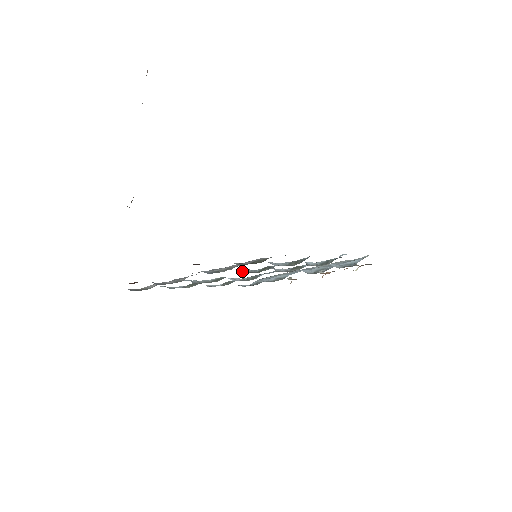
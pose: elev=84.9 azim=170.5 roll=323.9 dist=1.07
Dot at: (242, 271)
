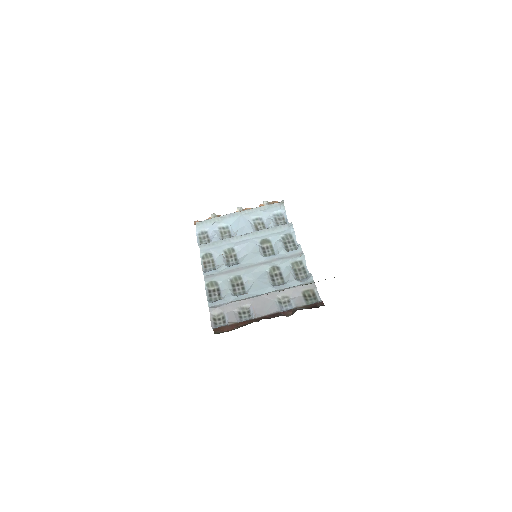
Dot at: (271, 282)
